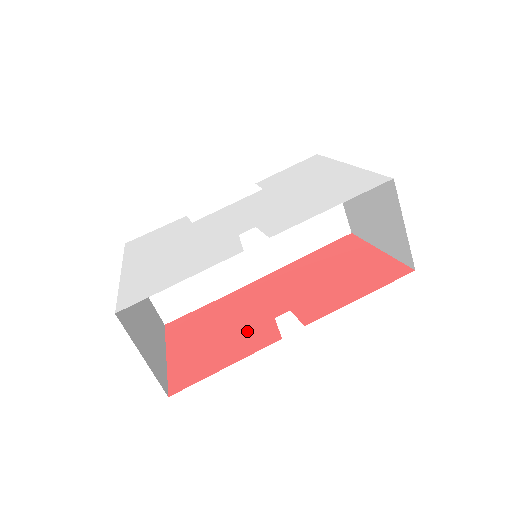
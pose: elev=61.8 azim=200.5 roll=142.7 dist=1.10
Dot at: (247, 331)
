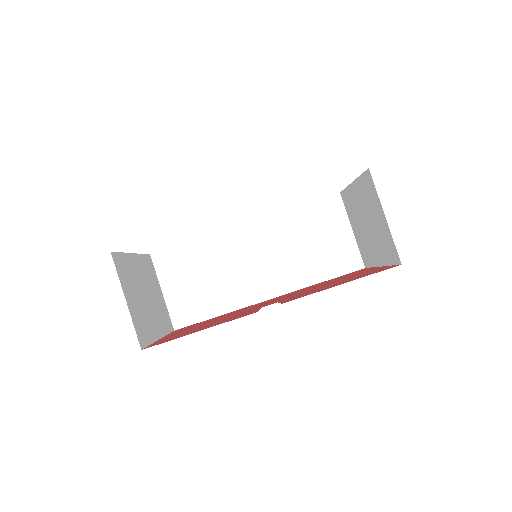
Dot at: (234, 316)
